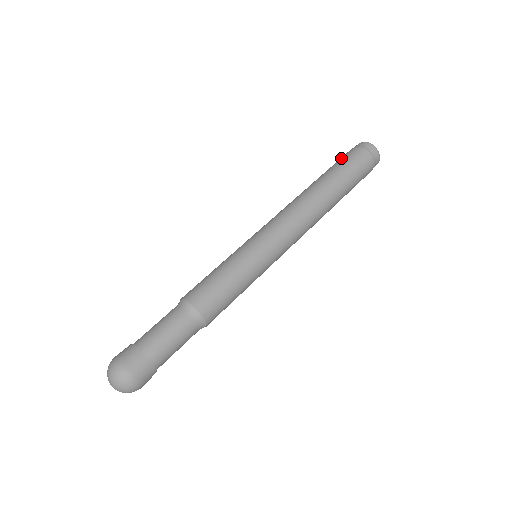
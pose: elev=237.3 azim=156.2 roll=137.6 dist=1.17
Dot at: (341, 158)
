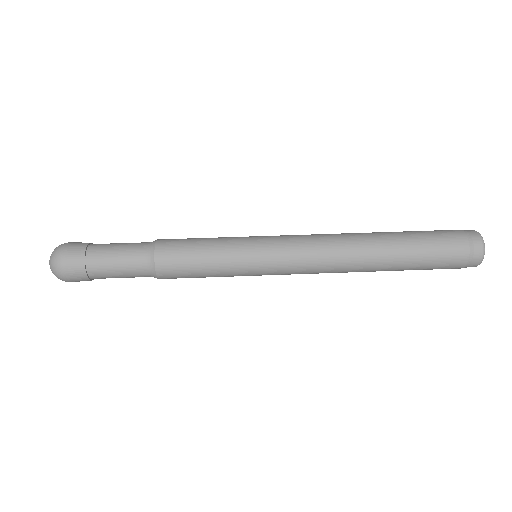
Dot at: (440, 240)
